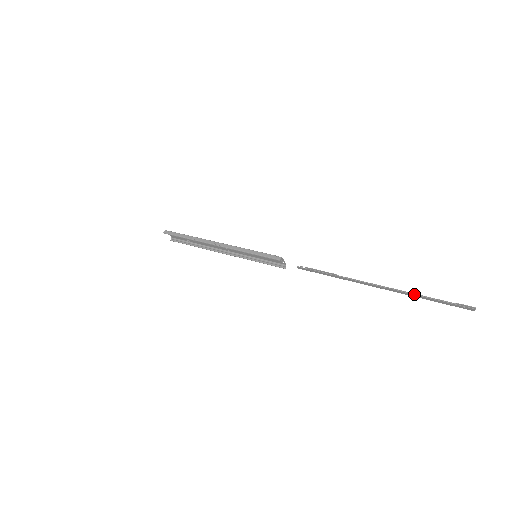
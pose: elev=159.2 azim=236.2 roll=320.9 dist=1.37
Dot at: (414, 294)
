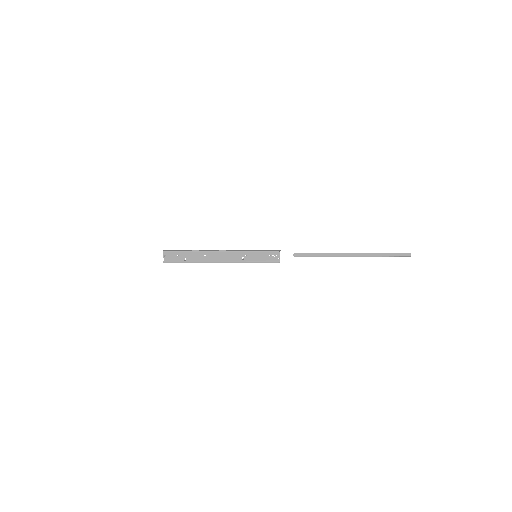
Dot at: (377, 253)
